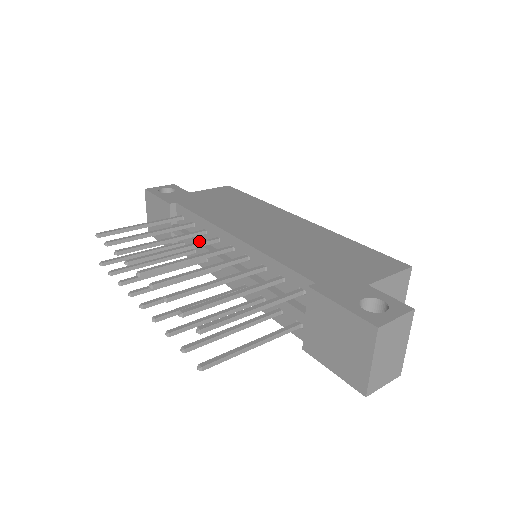
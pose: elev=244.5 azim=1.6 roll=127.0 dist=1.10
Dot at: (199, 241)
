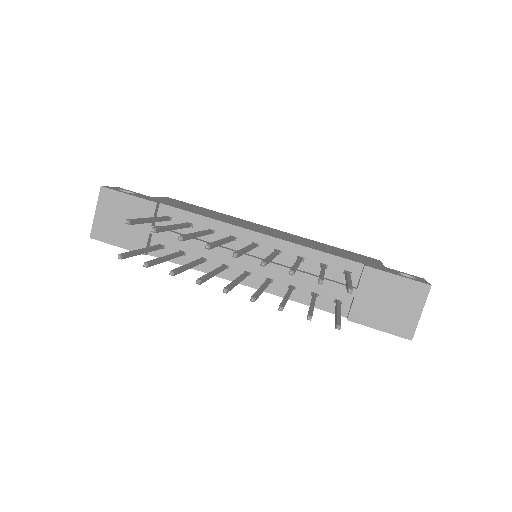
Dot at: (203, 241)
